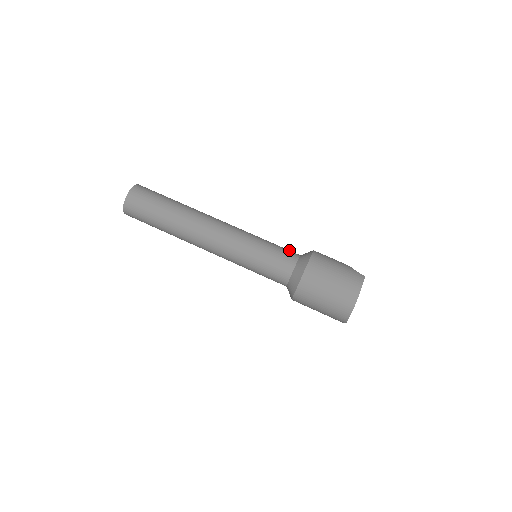
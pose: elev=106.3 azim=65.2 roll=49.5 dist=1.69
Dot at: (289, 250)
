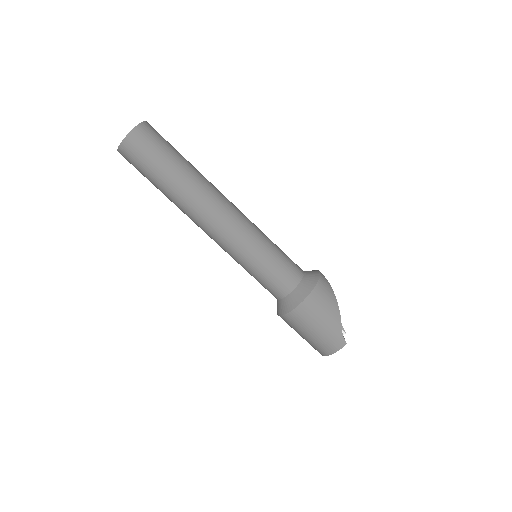
Dot at: (289, 273)
